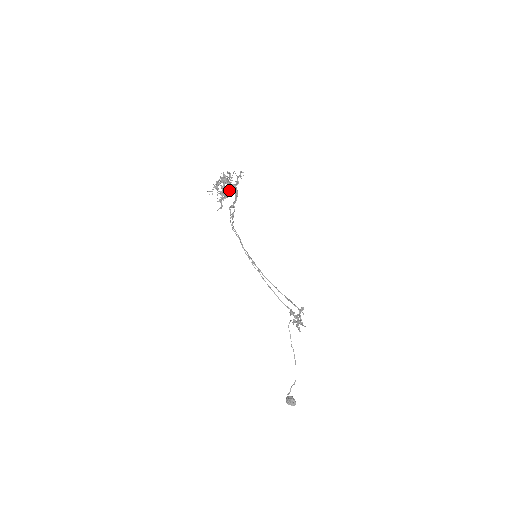
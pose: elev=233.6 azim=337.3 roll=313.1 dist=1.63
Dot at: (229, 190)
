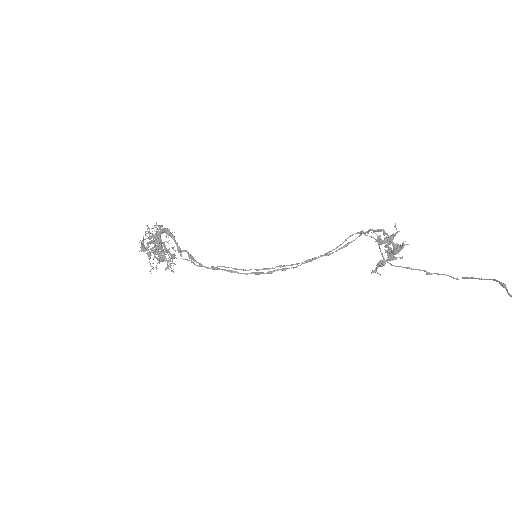
Dot at: (157, 237)
